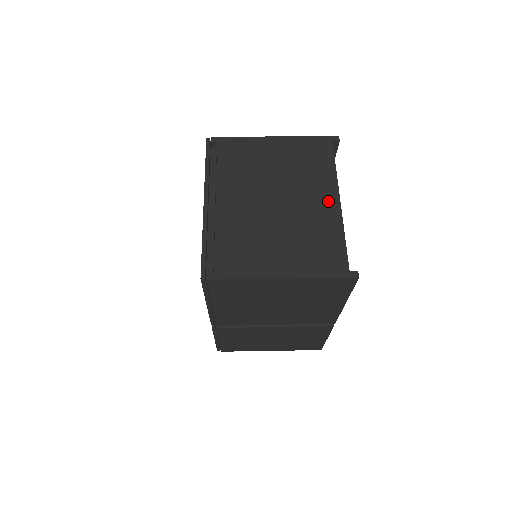
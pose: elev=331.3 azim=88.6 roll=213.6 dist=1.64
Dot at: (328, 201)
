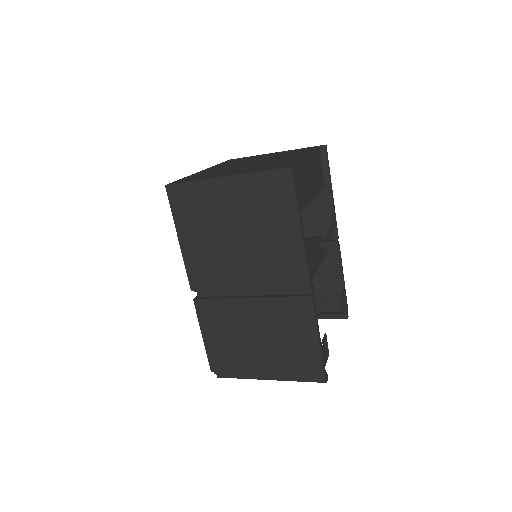
Dot at: occluded
